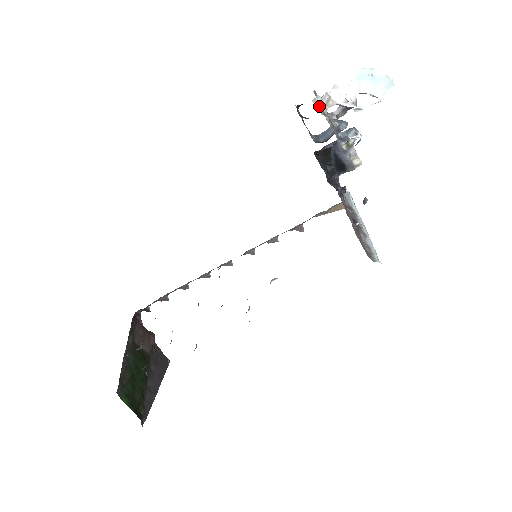
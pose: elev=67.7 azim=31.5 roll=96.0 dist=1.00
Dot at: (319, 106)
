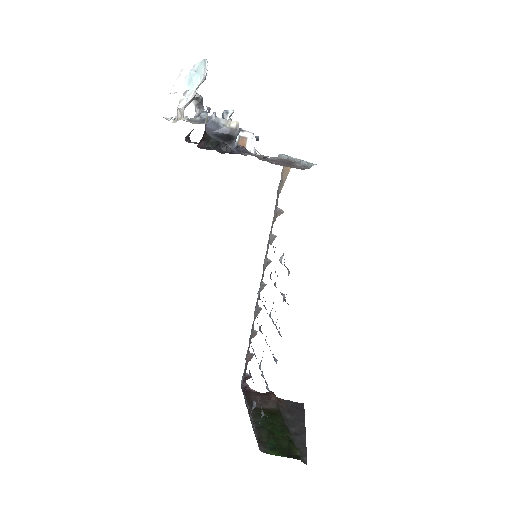
Dot at: (168, 118)
